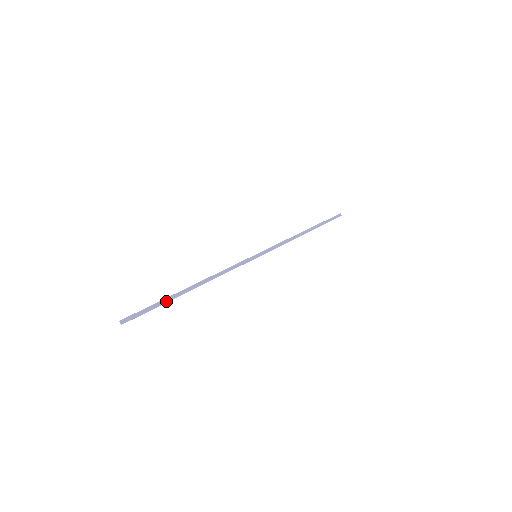
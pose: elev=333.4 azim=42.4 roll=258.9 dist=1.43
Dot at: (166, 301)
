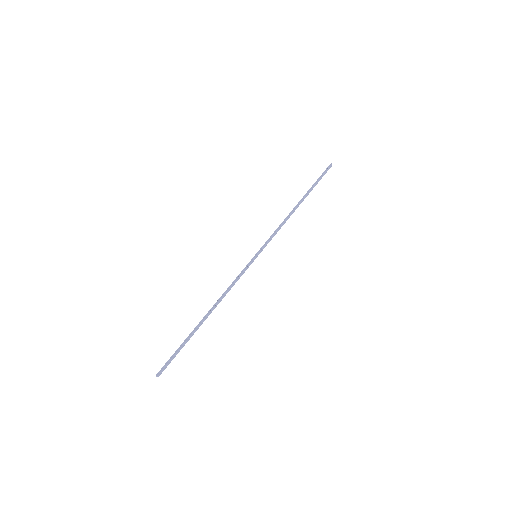
Dot at: (188, 340)
